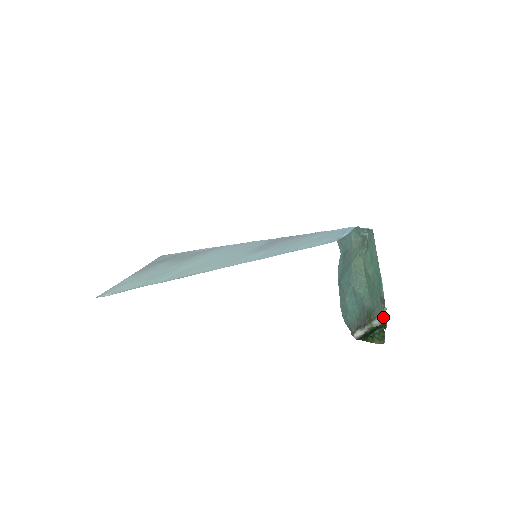
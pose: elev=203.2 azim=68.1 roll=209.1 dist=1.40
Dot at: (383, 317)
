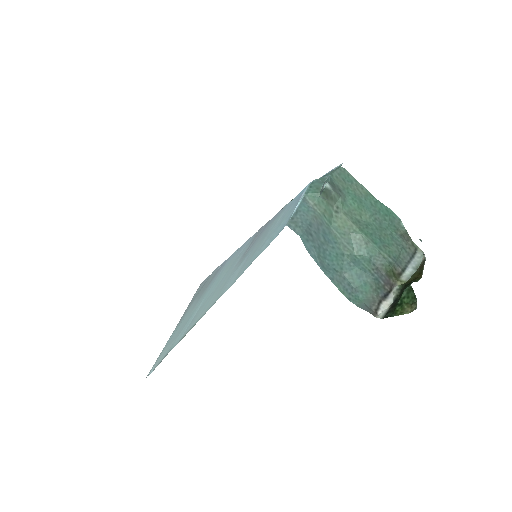
Dot at: (418, 256)
